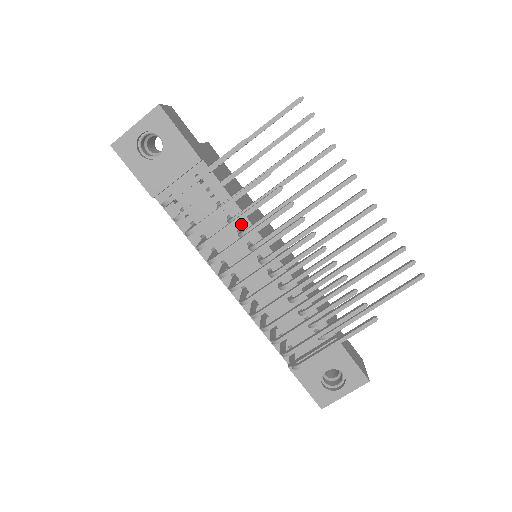
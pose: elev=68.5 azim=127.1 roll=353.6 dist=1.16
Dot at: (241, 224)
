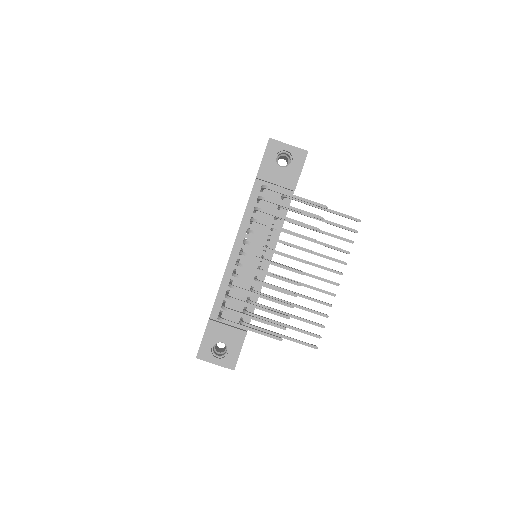
Dot at: (274, 234)
